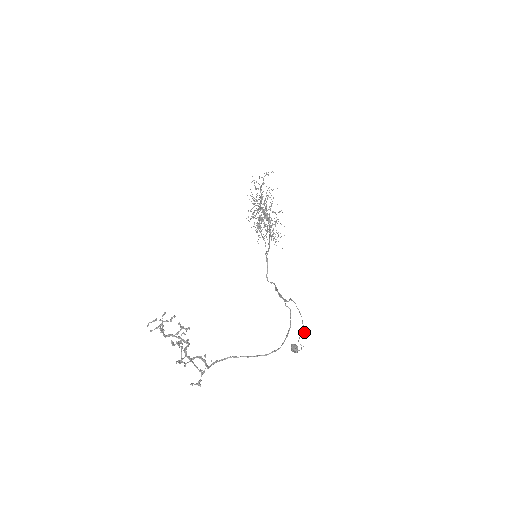
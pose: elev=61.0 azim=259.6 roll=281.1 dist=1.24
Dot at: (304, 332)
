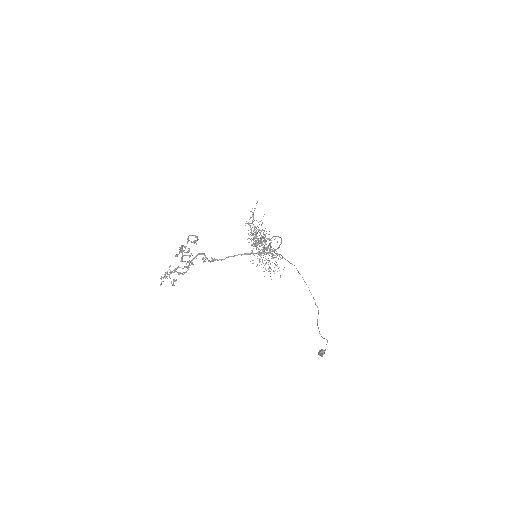
Dot at: (318, 310)
